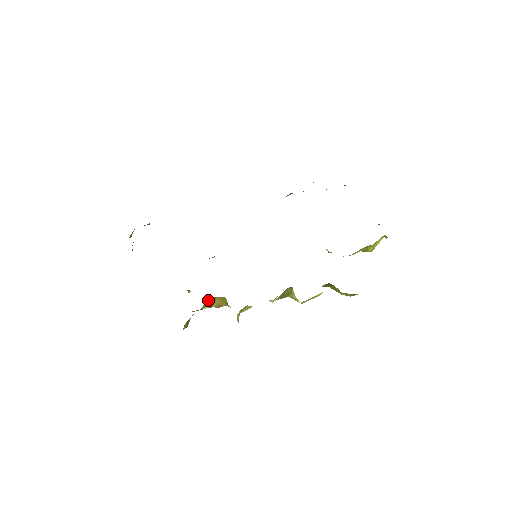
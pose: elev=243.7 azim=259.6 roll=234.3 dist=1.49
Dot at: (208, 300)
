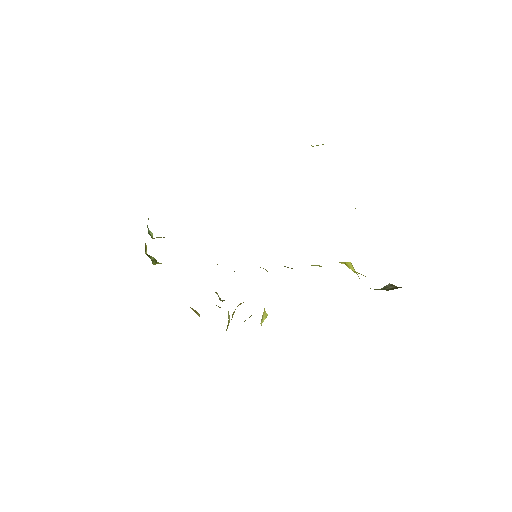
Dot at: (233, 312)
